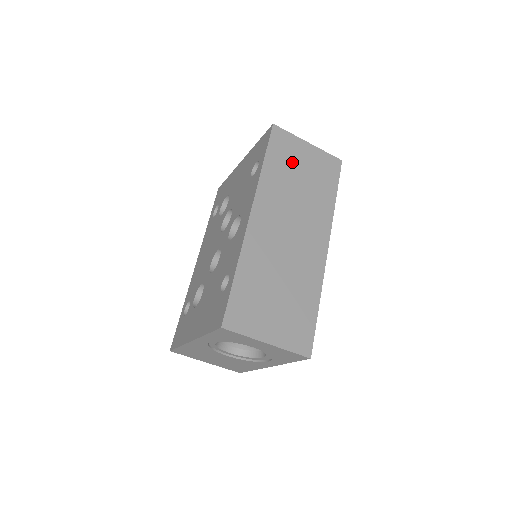
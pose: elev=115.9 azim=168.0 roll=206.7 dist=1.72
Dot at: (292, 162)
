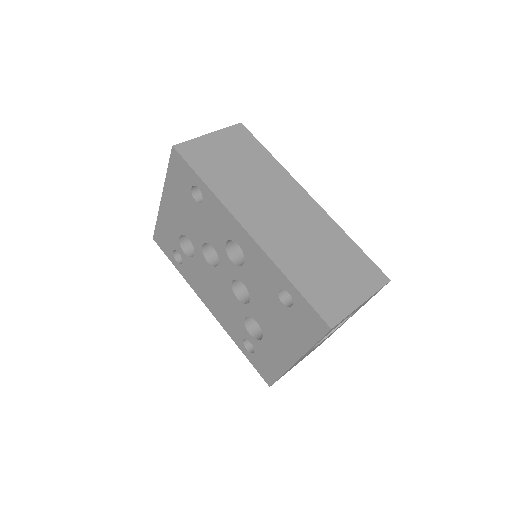
Dot at: (218, 161)
